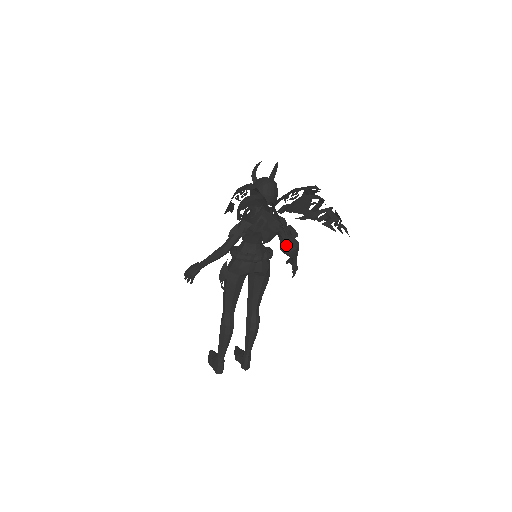
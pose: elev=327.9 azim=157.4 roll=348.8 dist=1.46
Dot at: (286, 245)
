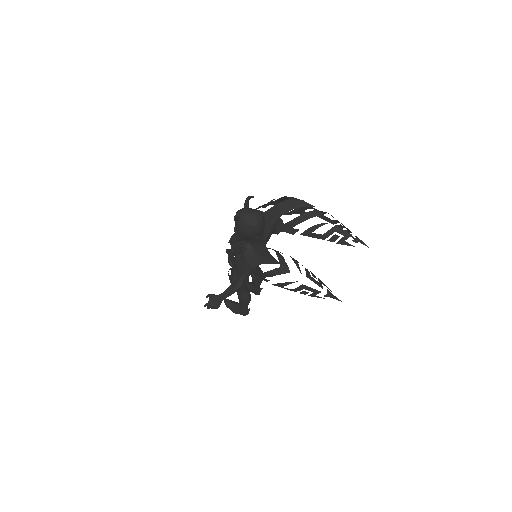
Dot at: (276, 232)
